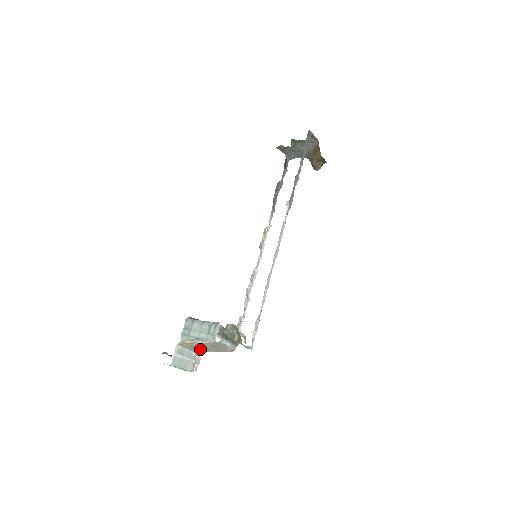
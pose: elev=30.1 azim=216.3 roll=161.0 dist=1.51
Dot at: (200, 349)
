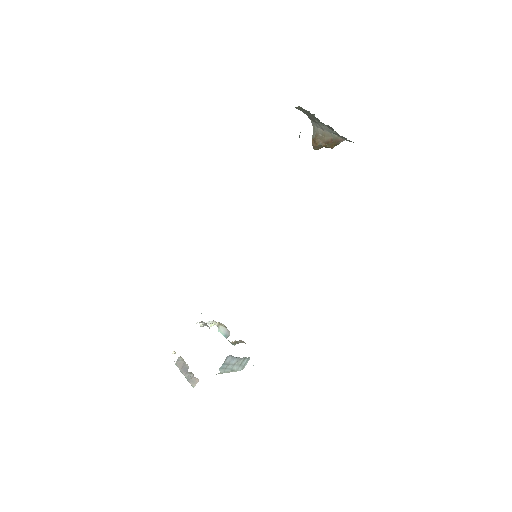
Dot at: occluded
